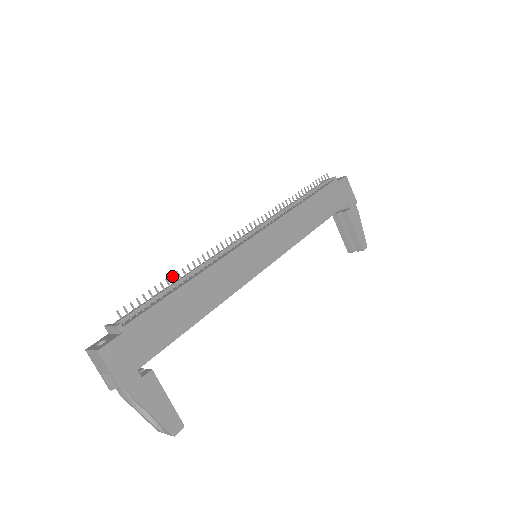
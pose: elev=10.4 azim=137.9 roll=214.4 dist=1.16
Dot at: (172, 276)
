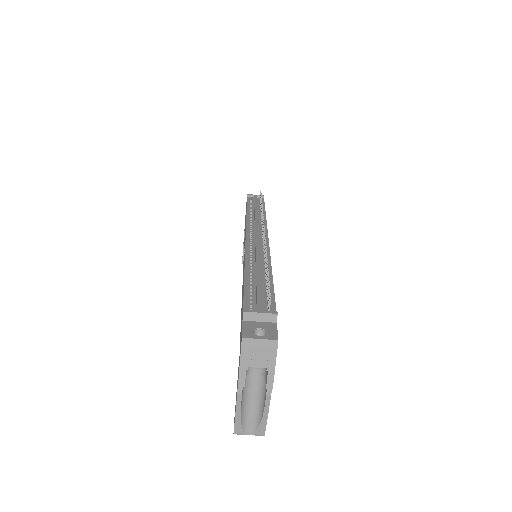
Dot at: occluded
